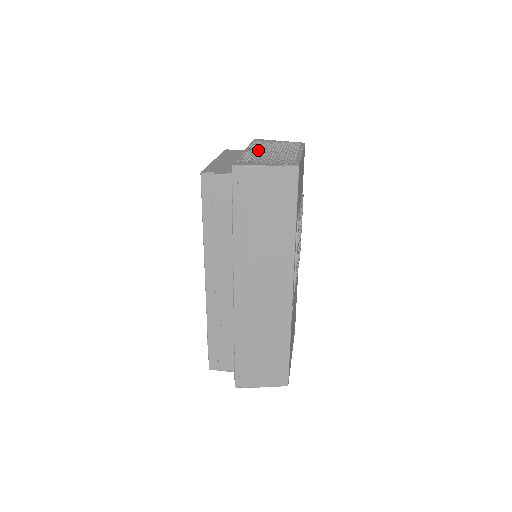
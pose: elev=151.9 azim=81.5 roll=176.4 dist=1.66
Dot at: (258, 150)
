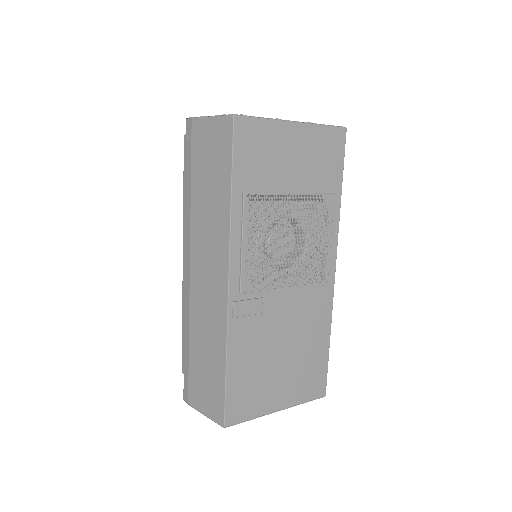
Dot at: occluded
